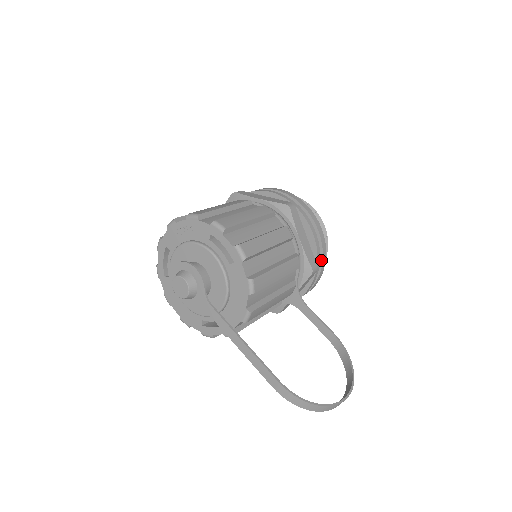
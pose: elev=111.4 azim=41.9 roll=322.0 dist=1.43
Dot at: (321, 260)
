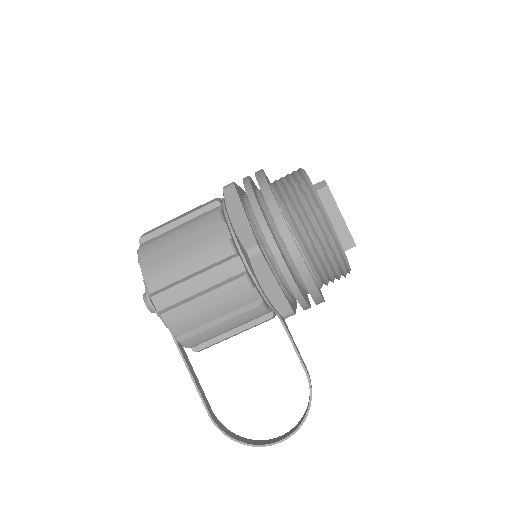
Dot at: (312, 297)
